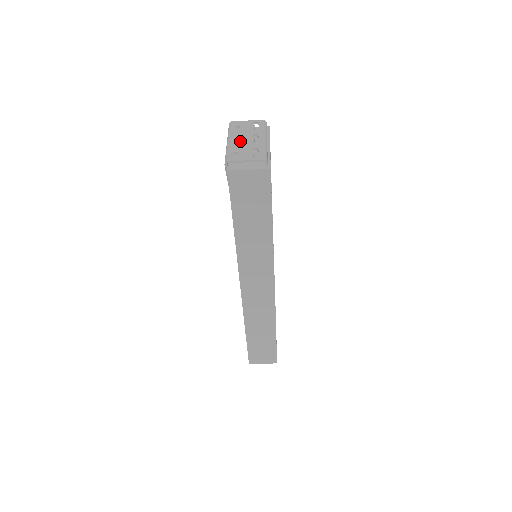
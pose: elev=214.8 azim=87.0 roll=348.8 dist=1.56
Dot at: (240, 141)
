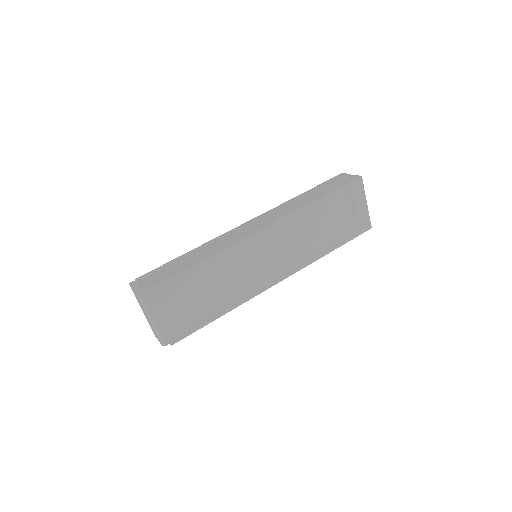
Dot at: (145, 316)
